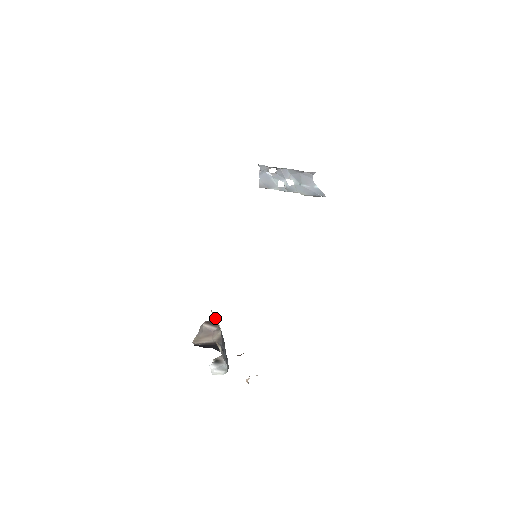
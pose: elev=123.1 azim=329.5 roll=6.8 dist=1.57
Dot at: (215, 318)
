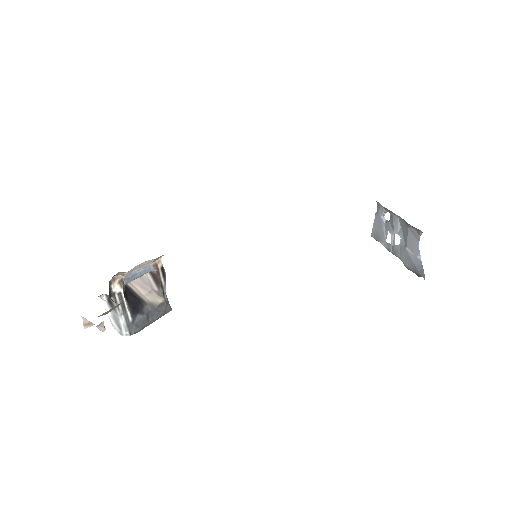
Dot at: (159, 274)
